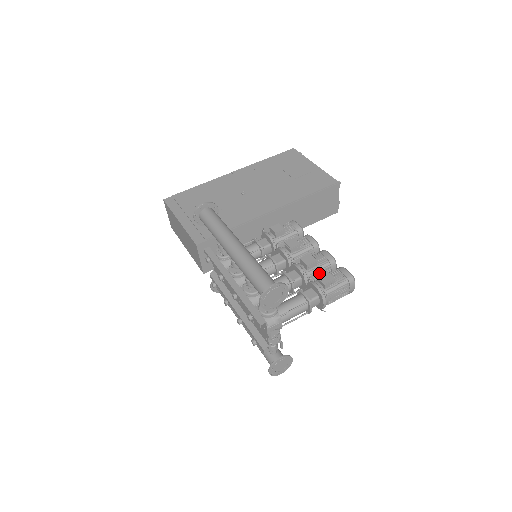
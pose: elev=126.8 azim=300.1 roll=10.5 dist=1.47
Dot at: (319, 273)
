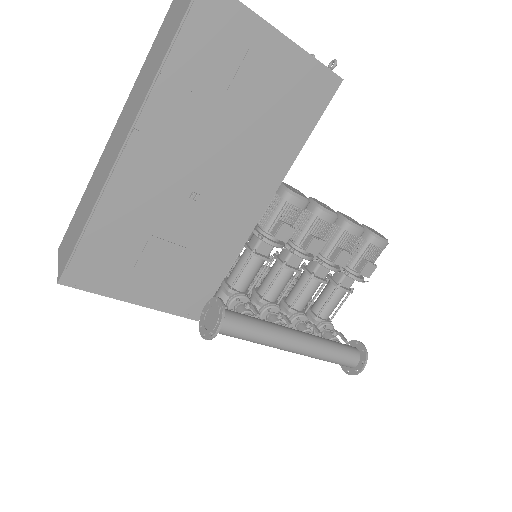
Dot at: occluded
